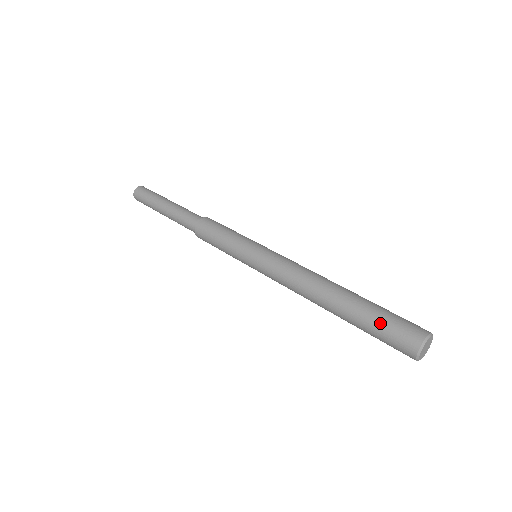
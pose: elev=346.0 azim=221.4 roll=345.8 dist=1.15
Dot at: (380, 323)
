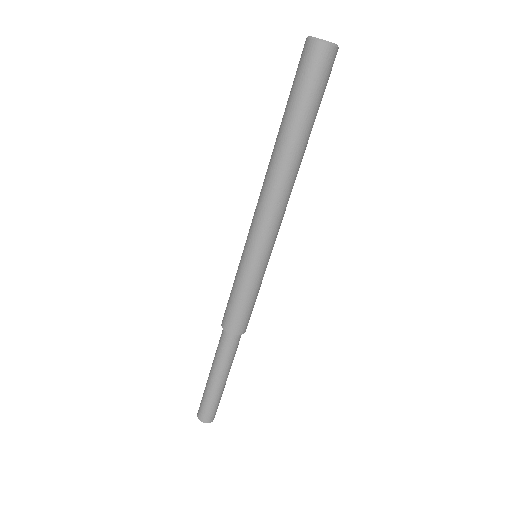
Dot at: (292, 87)
